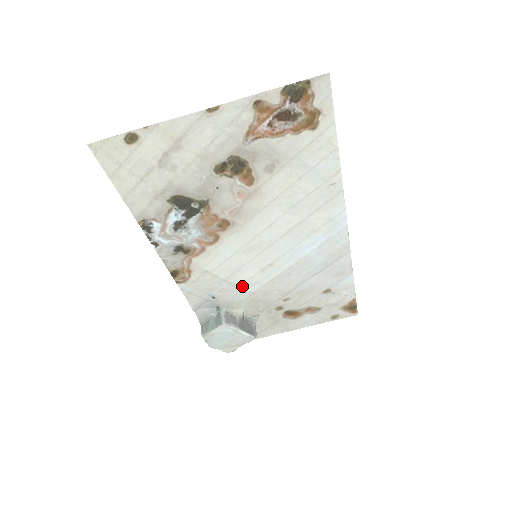
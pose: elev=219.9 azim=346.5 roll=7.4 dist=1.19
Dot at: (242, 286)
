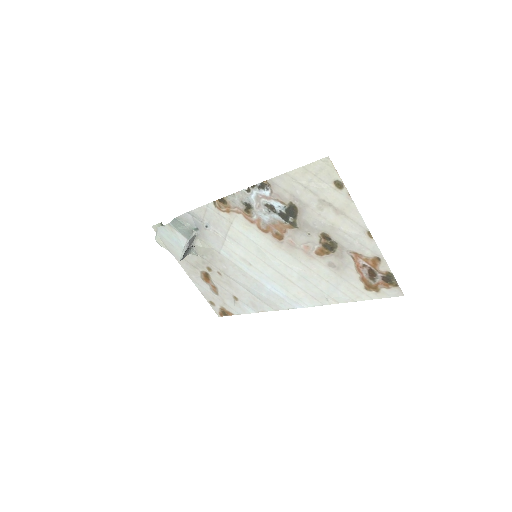
Dot at: (224, 246)
